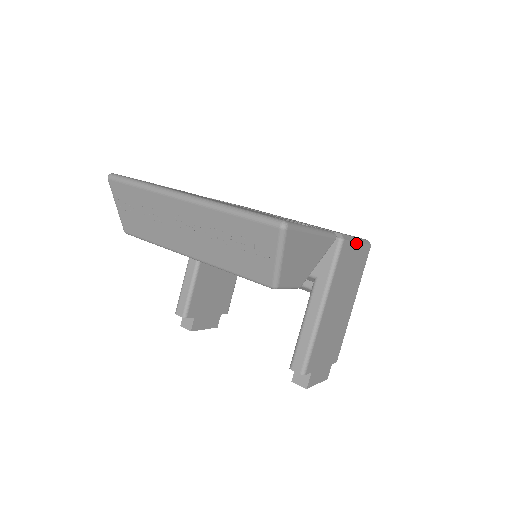
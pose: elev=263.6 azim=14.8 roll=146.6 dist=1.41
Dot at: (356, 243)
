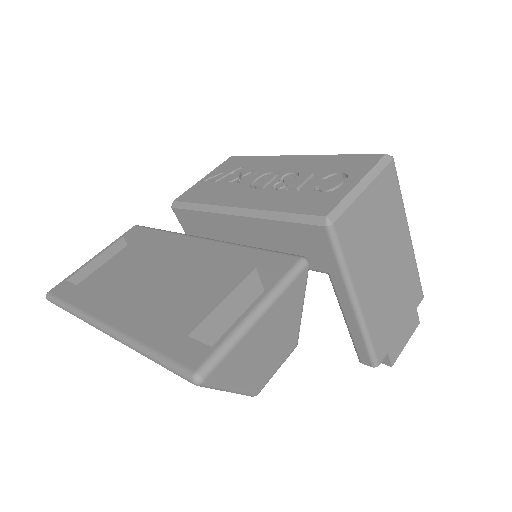
Dot at: (361, 195)
